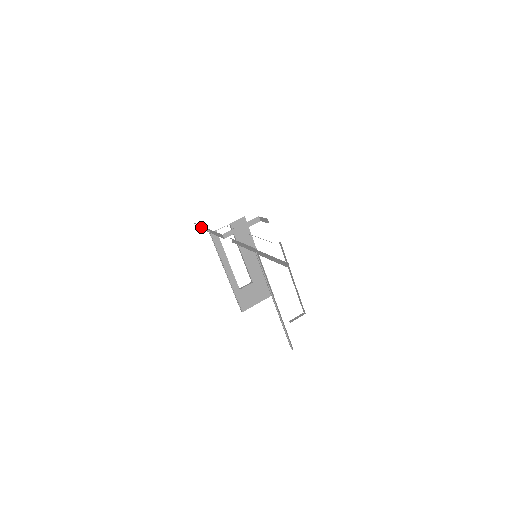
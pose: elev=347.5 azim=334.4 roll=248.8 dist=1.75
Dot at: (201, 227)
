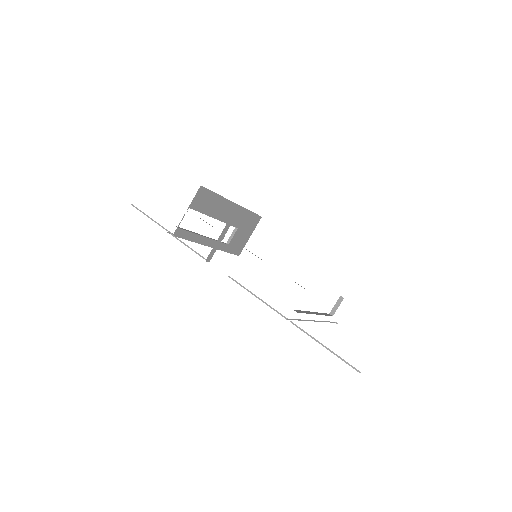
Dot at: occluded
